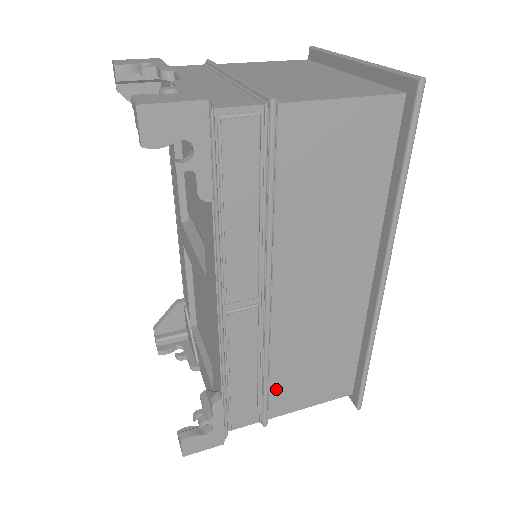
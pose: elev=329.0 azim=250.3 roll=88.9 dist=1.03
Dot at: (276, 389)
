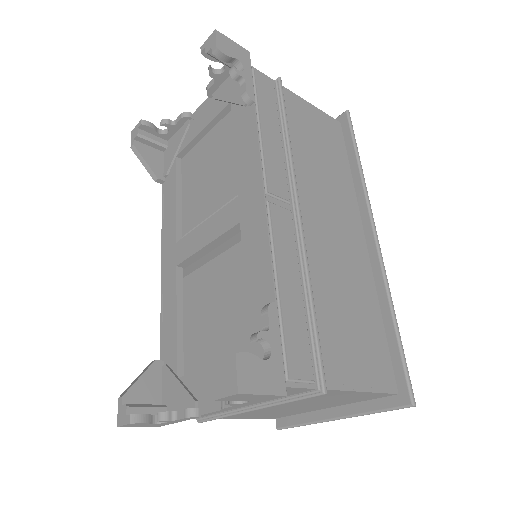
Dot at: (323, 336)
